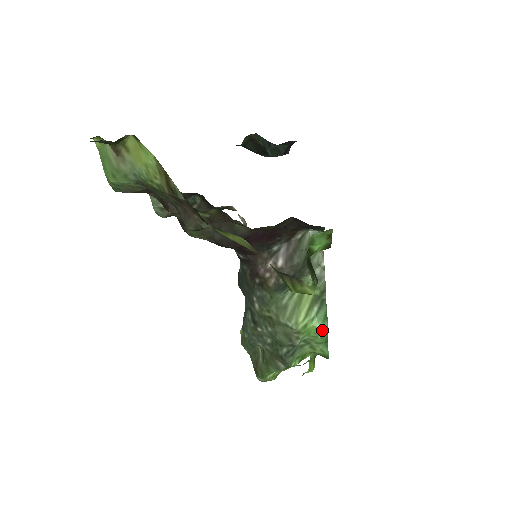
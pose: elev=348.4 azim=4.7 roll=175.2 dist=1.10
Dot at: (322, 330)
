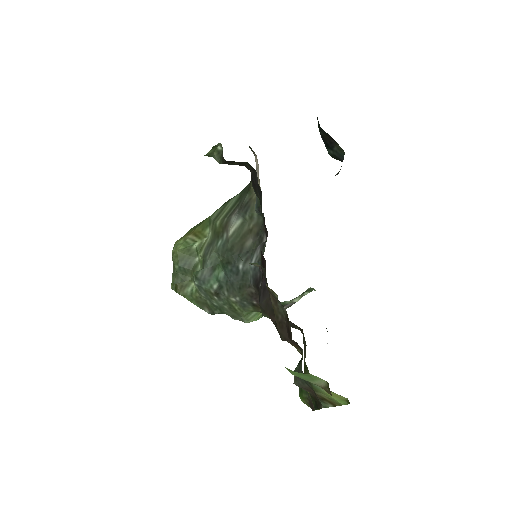
Dot at: occluded
